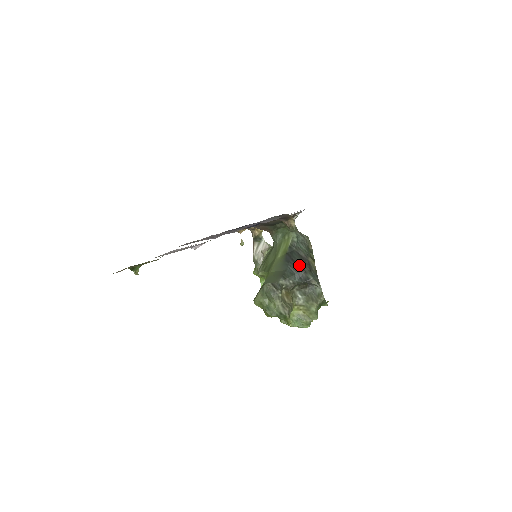
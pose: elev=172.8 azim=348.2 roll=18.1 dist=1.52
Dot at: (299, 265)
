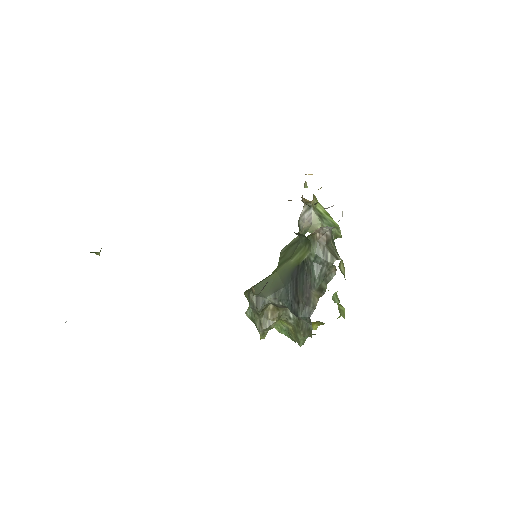
Dot at: (297, 292)
